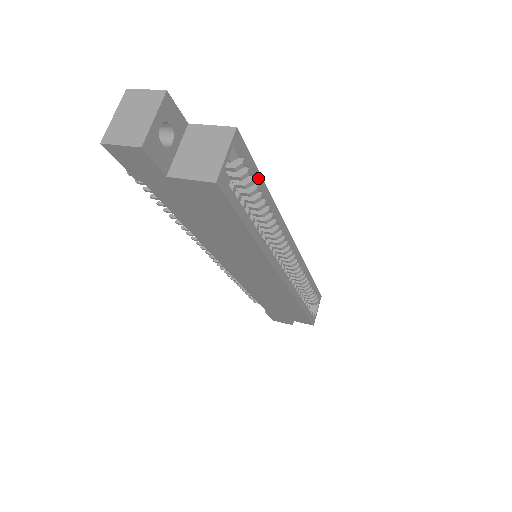
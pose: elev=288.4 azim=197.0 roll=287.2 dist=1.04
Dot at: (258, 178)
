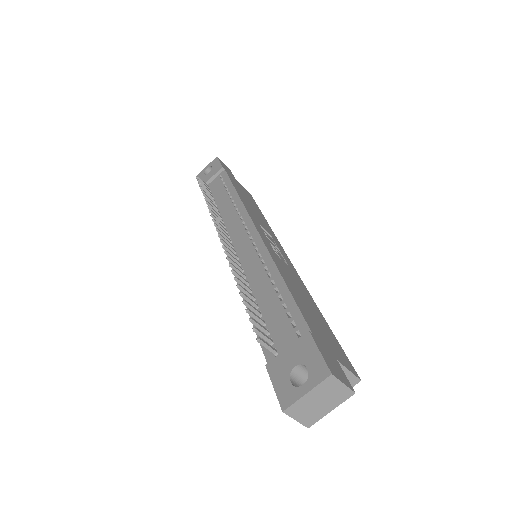
Dot at: occluded
